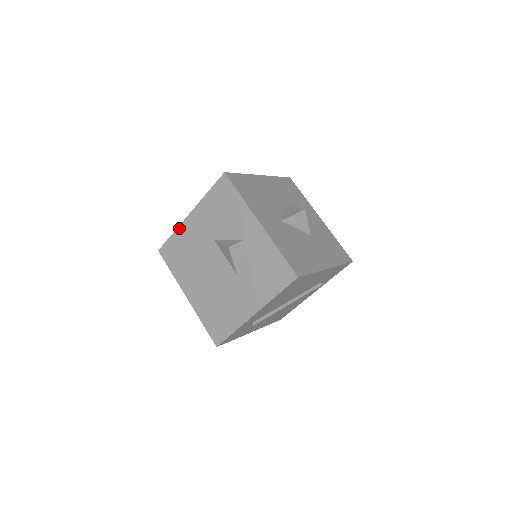
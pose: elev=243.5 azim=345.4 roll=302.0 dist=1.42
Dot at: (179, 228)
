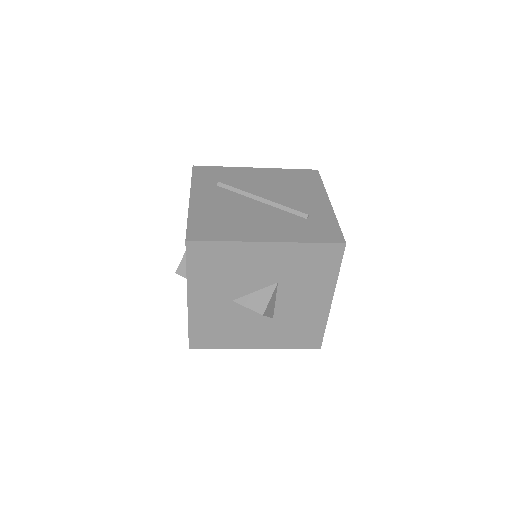
Dot at: (190, 188)
